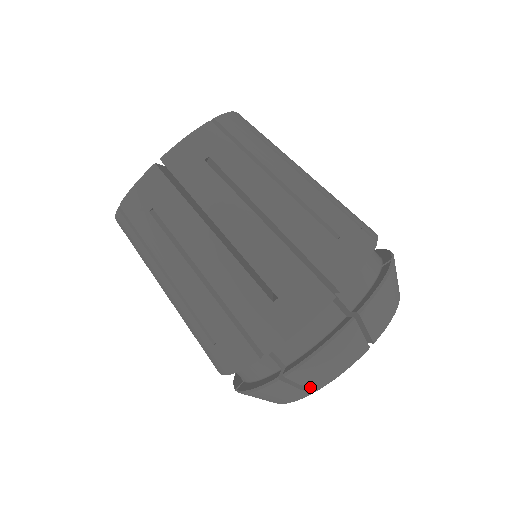
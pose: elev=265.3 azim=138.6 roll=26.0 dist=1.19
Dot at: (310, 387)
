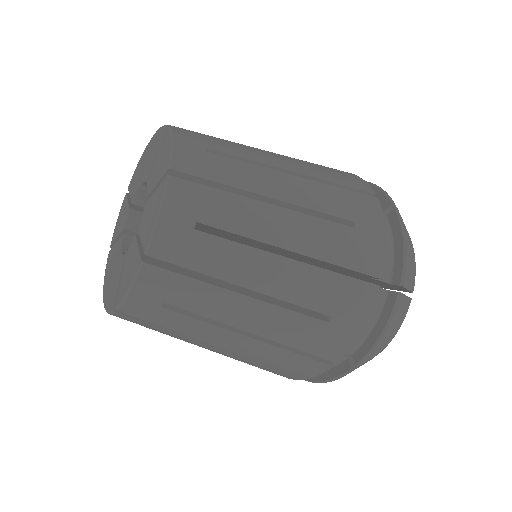
Dot at: occluded
